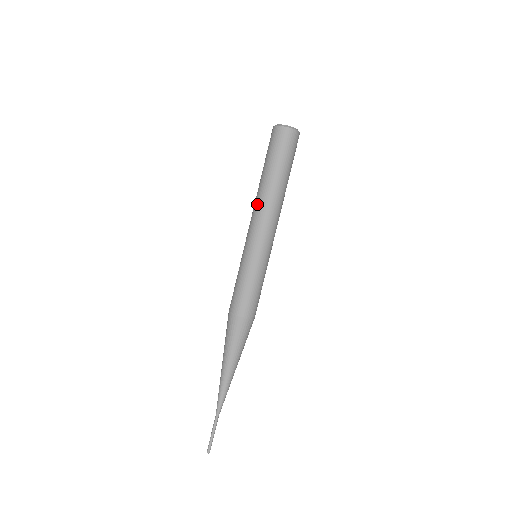
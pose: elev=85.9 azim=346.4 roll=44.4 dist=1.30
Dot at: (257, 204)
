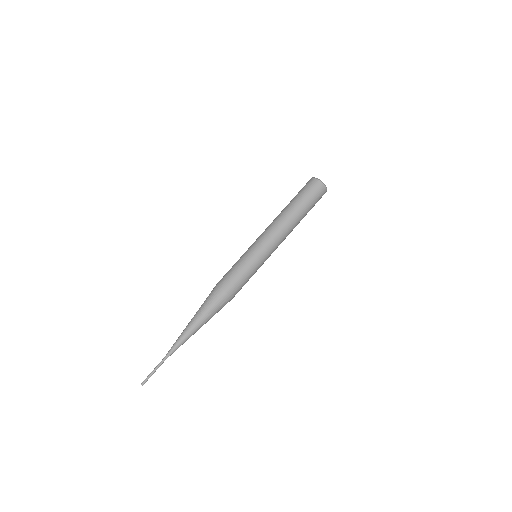
Dot at: (277, 221)
